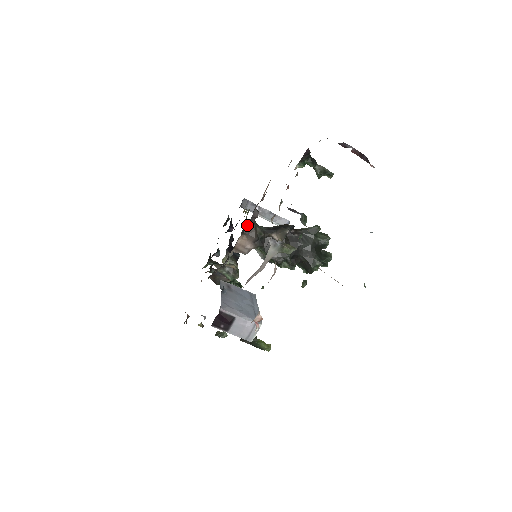
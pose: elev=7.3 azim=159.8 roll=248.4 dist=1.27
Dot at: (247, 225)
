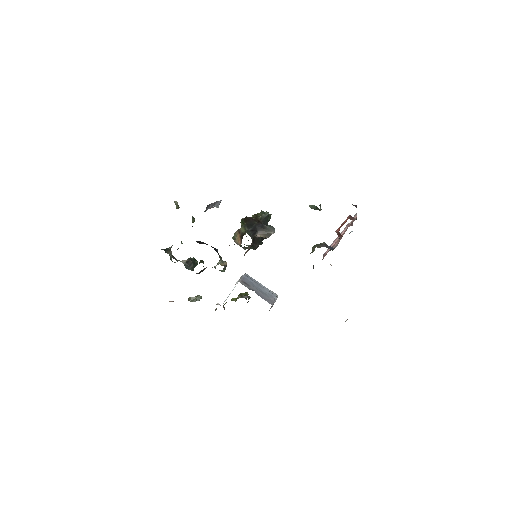
Dot at: occluded
